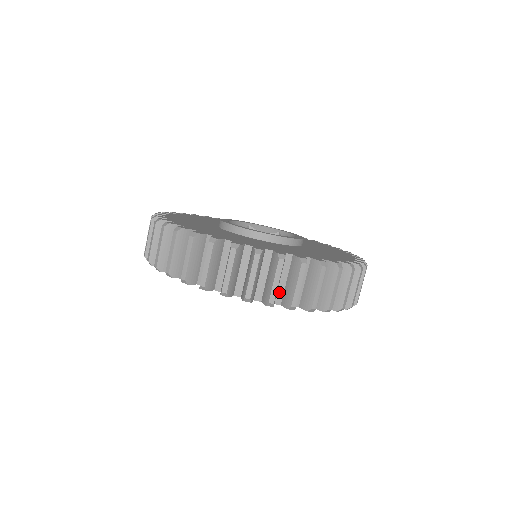
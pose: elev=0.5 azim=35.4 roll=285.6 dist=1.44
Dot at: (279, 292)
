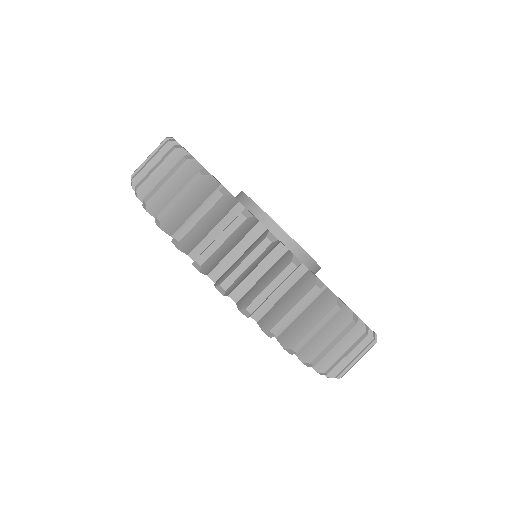
Dot at: occluded
